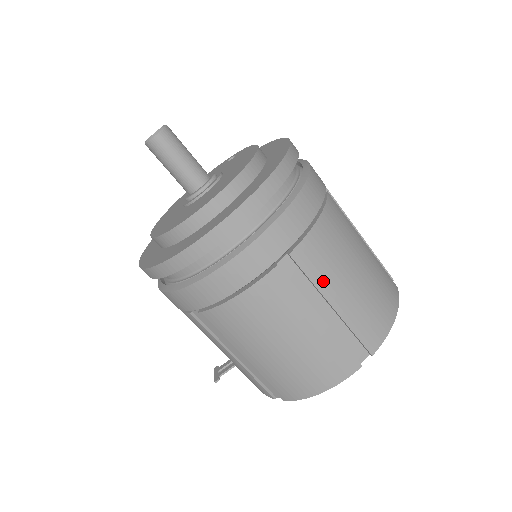
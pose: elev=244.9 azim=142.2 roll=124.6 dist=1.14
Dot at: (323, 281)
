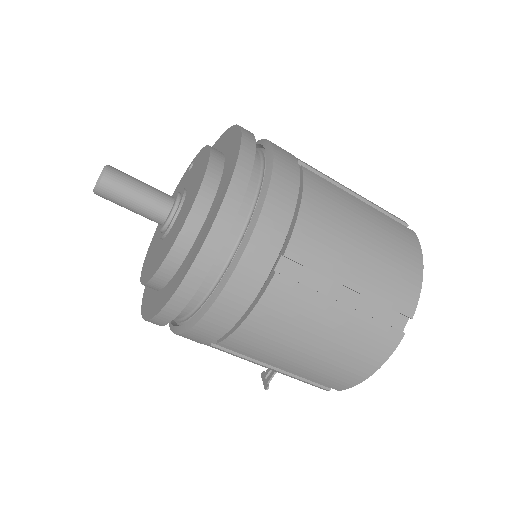
Dot at: (331, 267)
